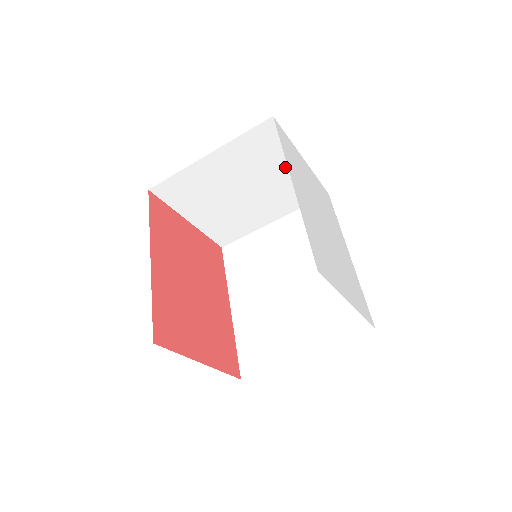
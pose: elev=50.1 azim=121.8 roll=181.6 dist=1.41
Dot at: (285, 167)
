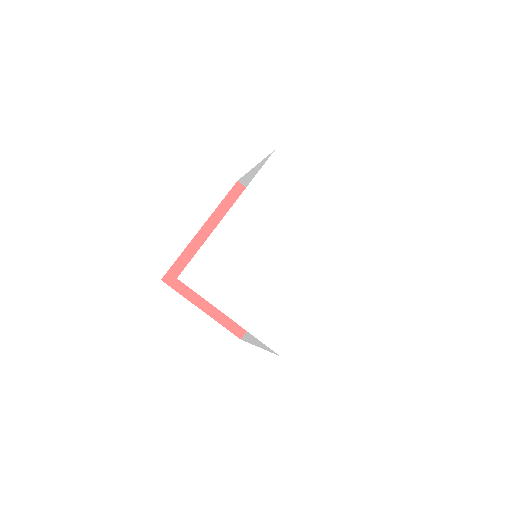
Dot at: occluded
